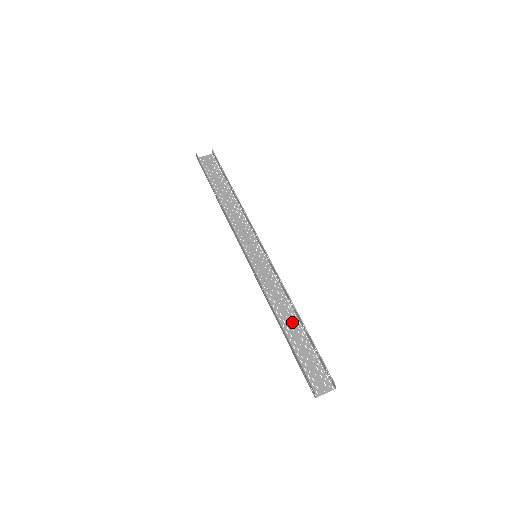
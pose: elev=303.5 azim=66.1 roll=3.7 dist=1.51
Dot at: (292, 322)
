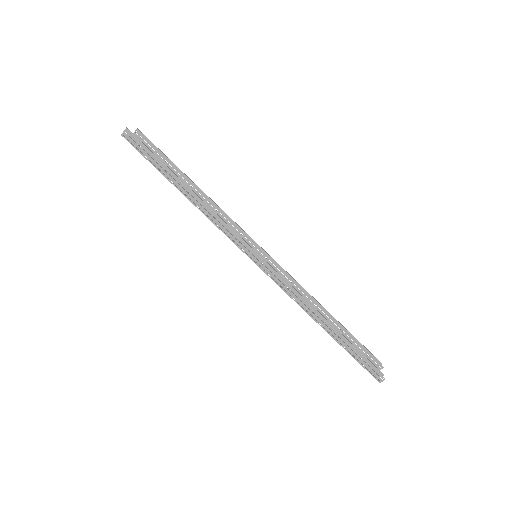
Dot at: occluded
